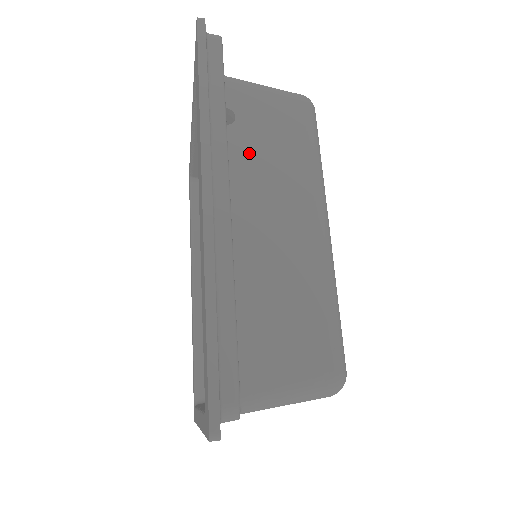
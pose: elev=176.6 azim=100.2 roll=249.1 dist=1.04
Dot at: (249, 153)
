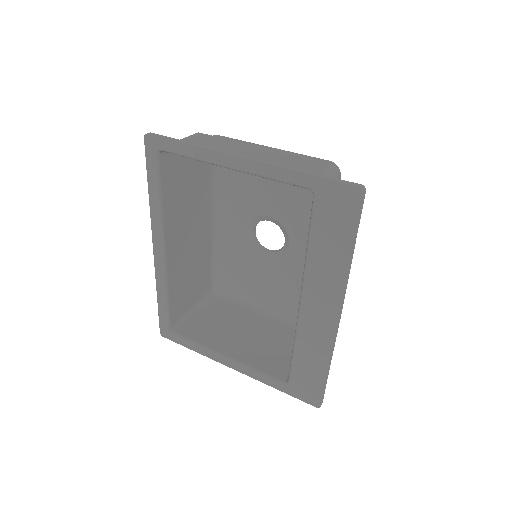
Dot at: occluded
